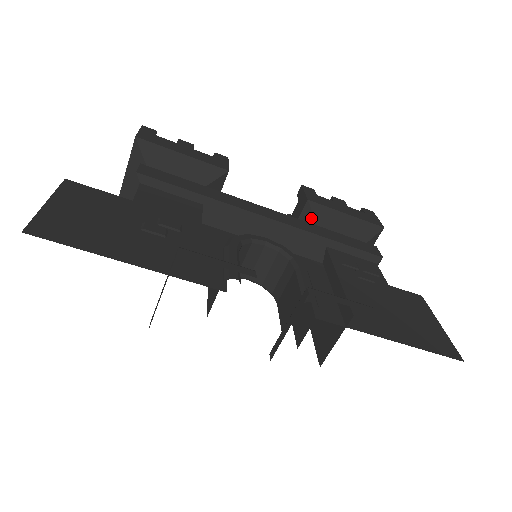
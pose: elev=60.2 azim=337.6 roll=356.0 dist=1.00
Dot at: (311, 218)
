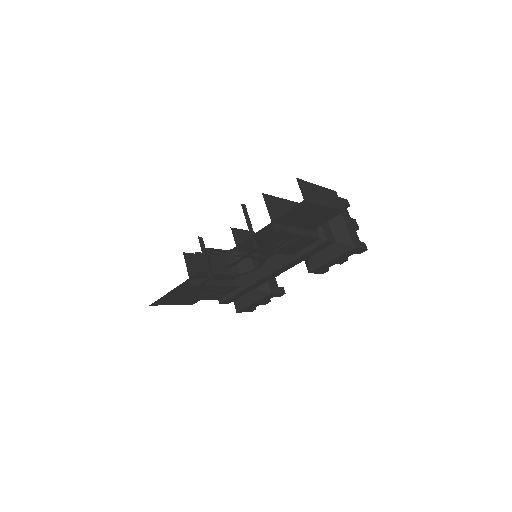
Dot at: occluded
